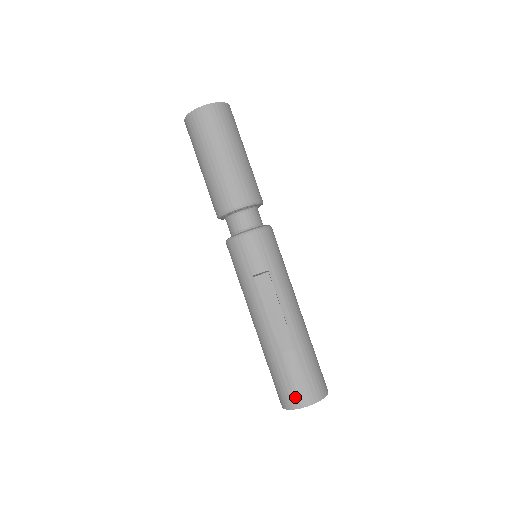
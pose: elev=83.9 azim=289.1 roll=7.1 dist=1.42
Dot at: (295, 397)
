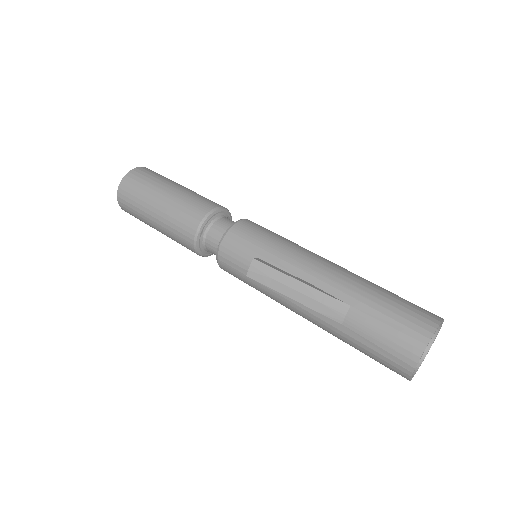
Dot at: (399, 358)
